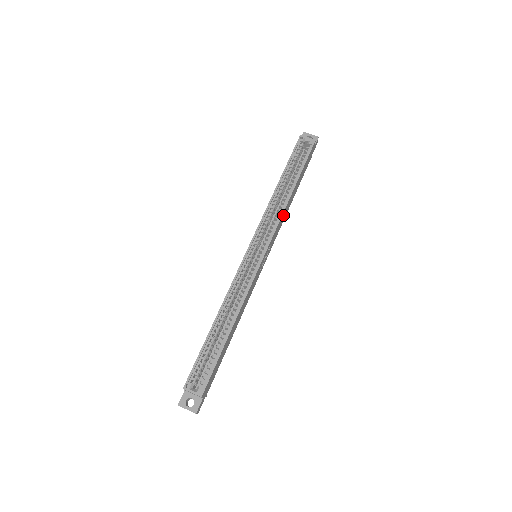
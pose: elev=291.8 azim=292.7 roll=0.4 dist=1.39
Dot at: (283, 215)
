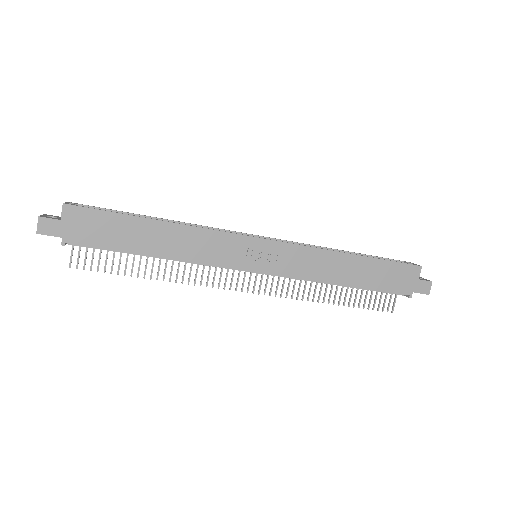
Dot at: (319, 259)
